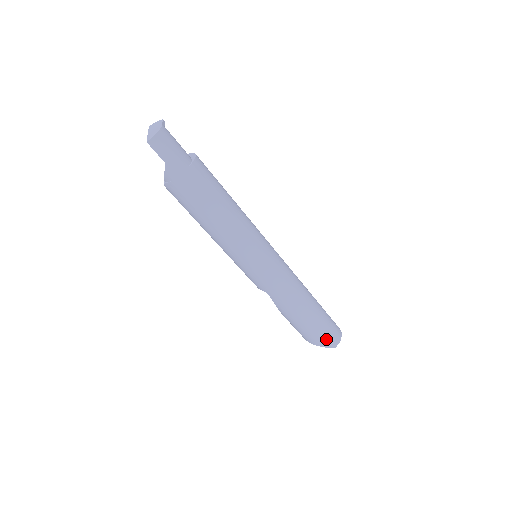
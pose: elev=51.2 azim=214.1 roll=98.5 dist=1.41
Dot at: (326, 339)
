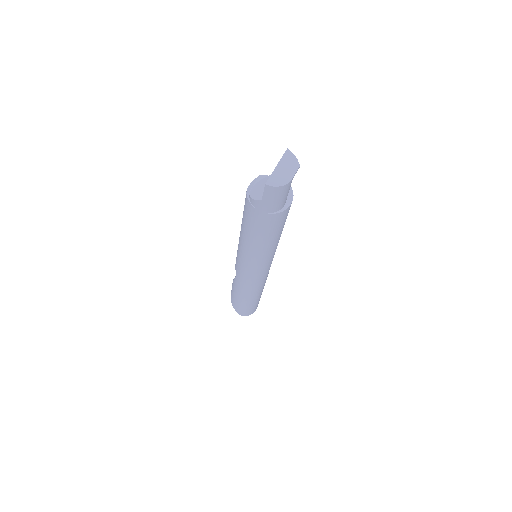
Dot at: (241, 311)
